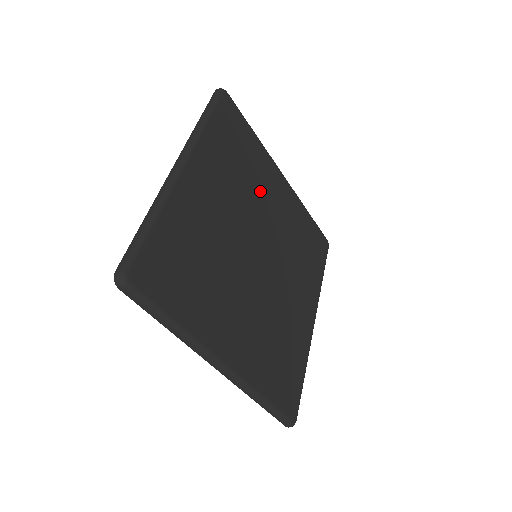
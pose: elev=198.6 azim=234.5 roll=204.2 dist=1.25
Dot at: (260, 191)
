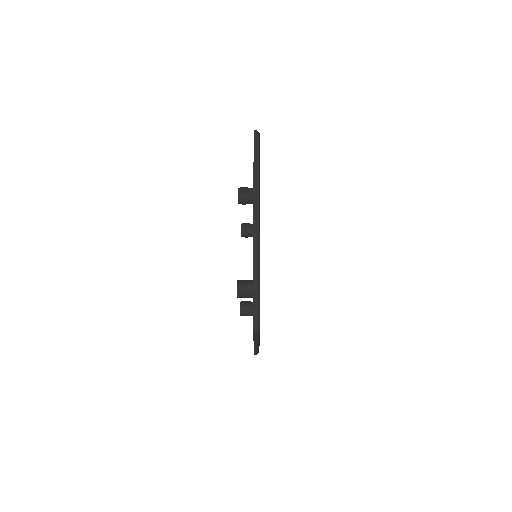
Dot at: occluded
